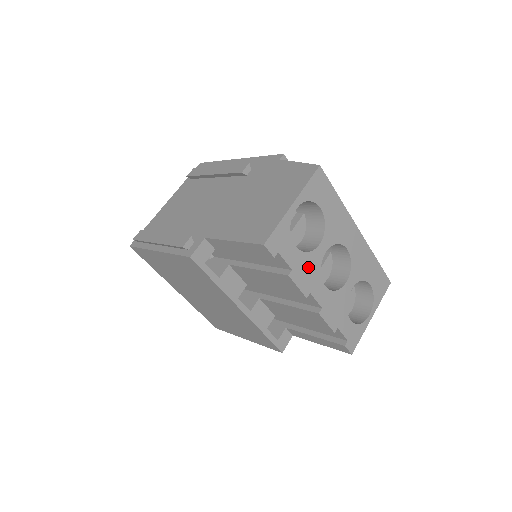
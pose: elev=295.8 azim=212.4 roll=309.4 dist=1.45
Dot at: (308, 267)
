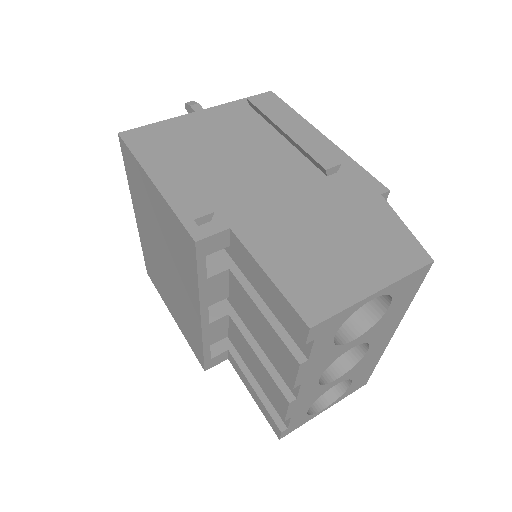
Dot at: (324, 359)
